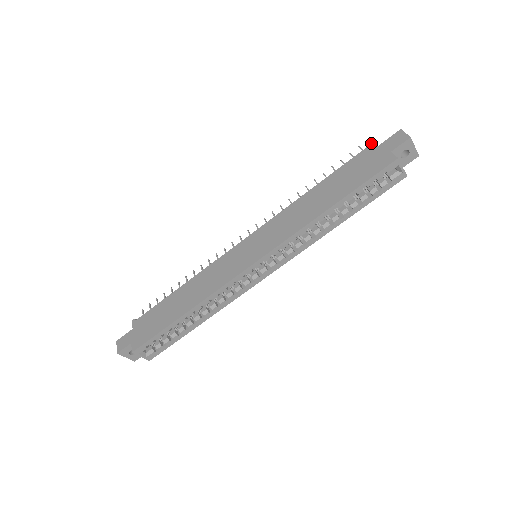
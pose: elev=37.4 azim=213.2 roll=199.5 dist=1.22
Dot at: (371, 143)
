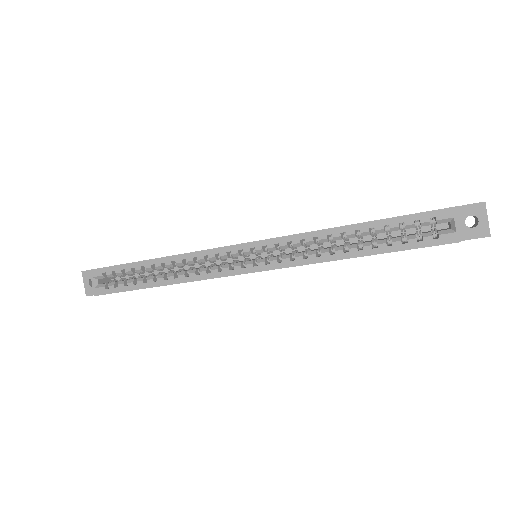
Dot at: occluded
